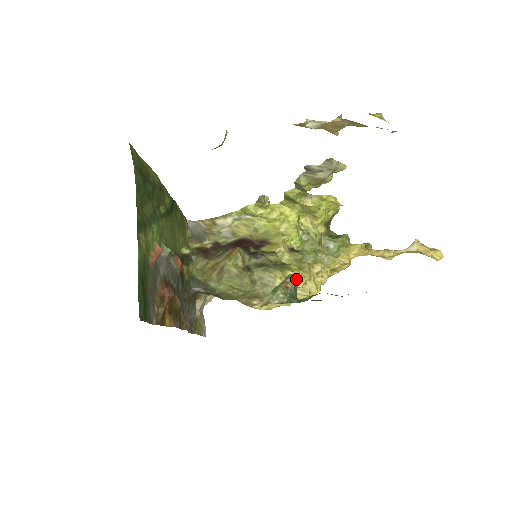
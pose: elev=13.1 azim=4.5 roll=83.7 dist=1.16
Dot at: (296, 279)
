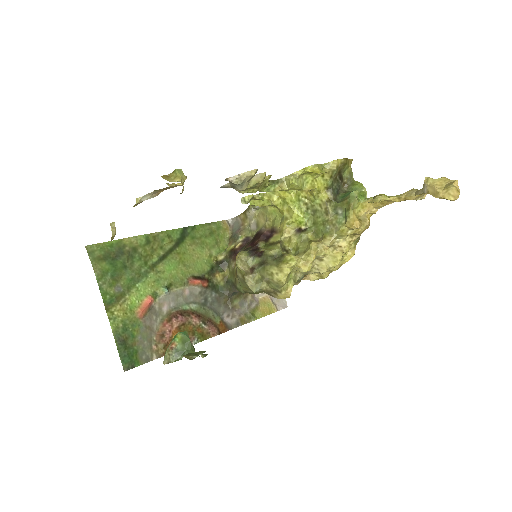
Dot at: (180, 337)
